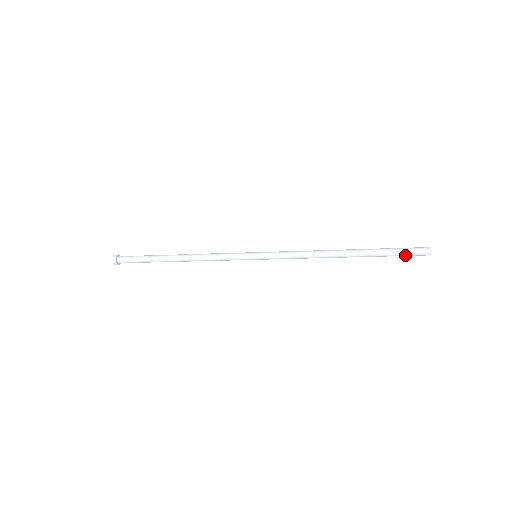
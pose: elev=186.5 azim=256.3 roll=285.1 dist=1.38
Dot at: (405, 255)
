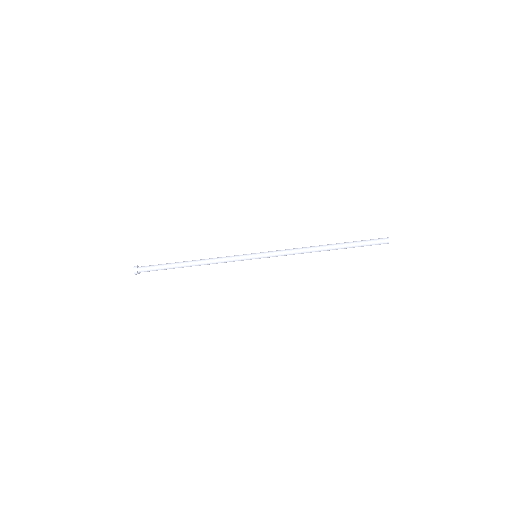
Dot at: (371, 244)
